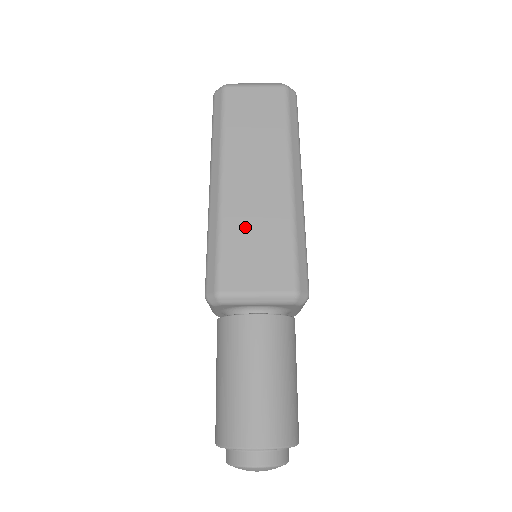
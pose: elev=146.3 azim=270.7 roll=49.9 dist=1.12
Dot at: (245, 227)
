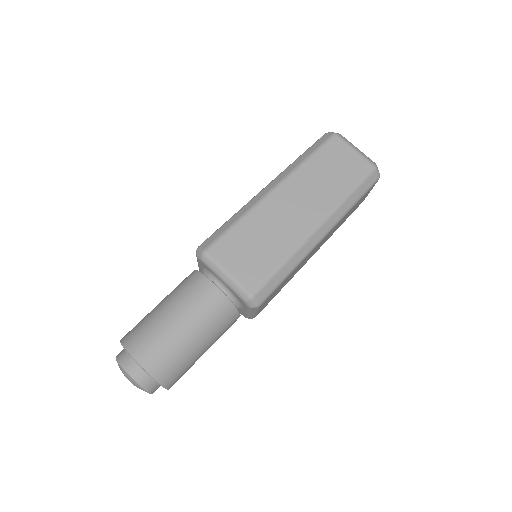
Dot at: (261, 228)
